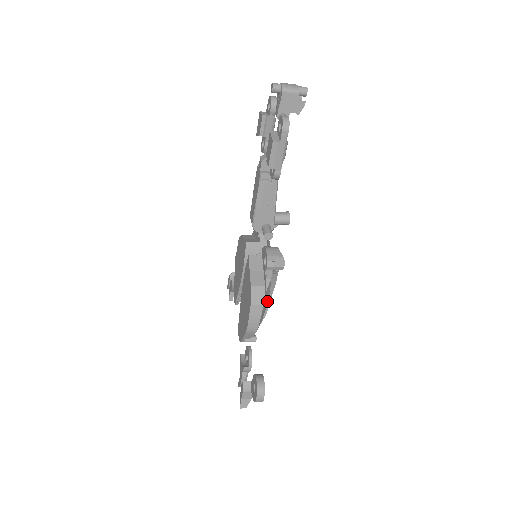
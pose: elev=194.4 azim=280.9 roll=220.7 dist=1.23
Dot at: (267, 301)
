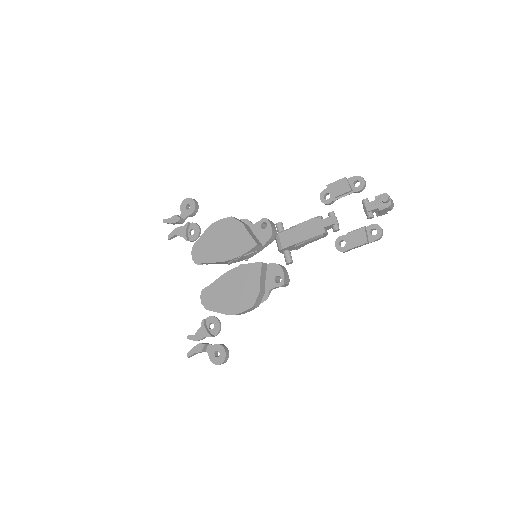
Dot at: occluded
